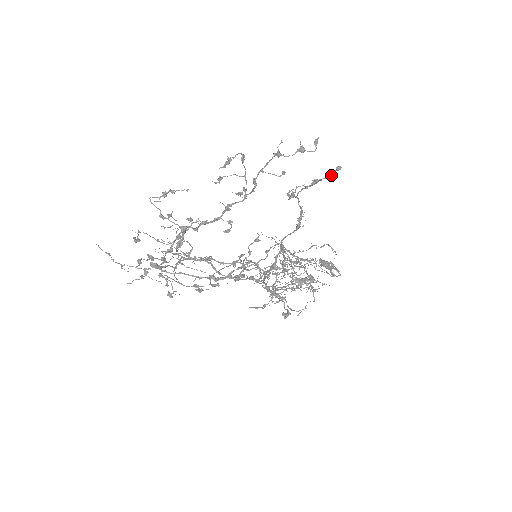
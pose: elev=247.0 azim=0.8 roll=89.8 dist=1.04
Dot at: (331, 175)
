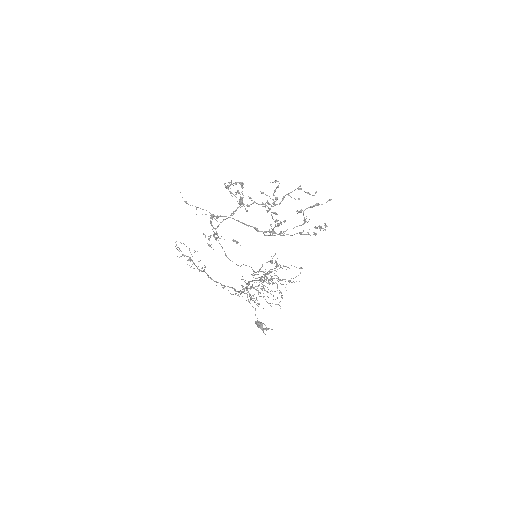
Dot at: occluded
